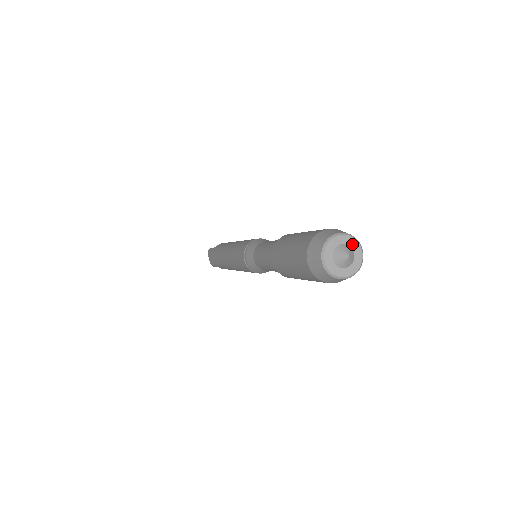
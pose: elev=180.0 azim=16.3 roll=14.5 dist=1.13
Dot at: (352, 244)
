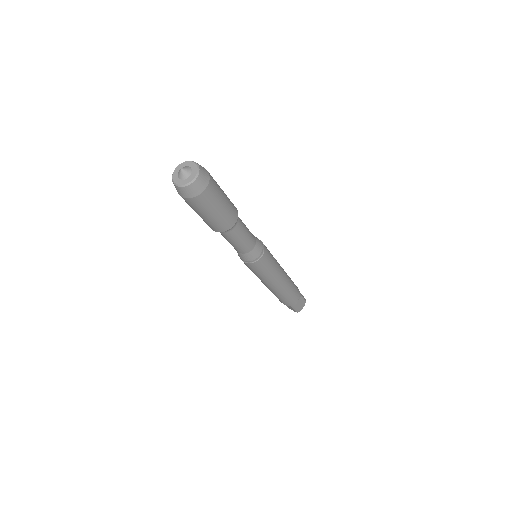
Dot at: (194, 170)
